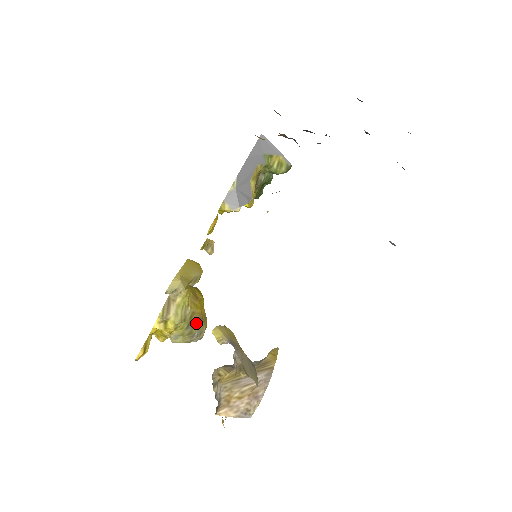
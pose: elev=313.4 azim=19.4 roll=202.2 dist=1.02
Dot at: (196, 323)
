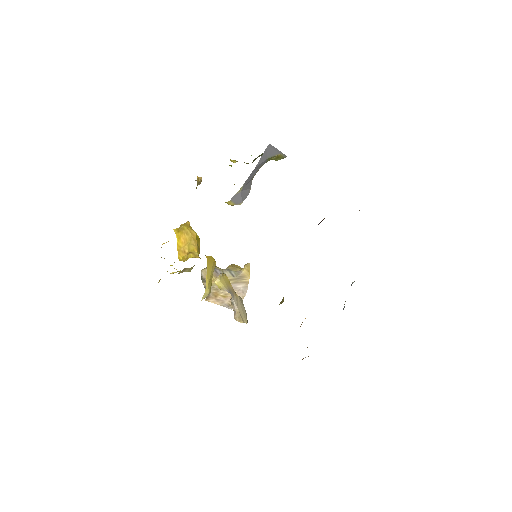
Dot at: occluded
